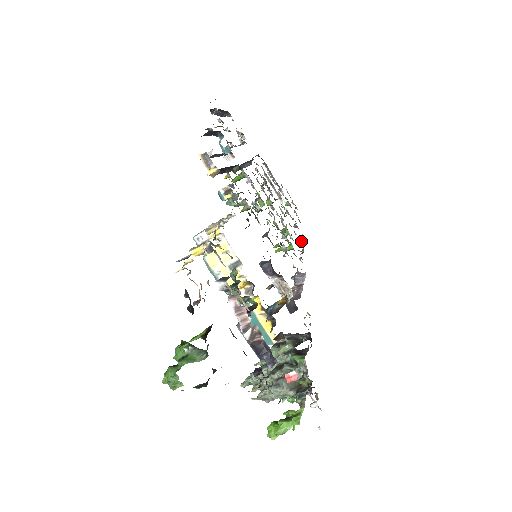
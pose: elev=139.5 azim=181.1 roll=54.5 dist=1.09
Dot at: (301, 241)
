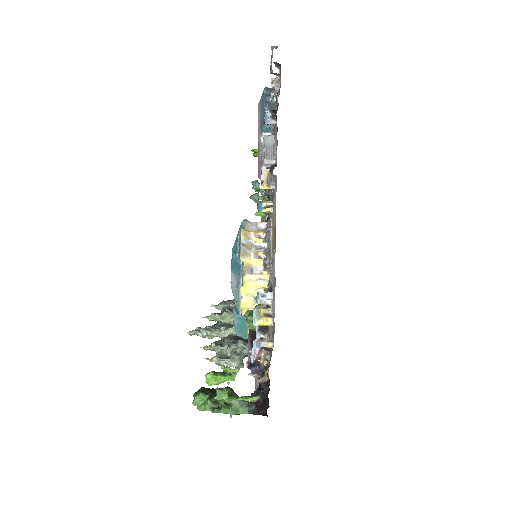
Dot at: occluded
